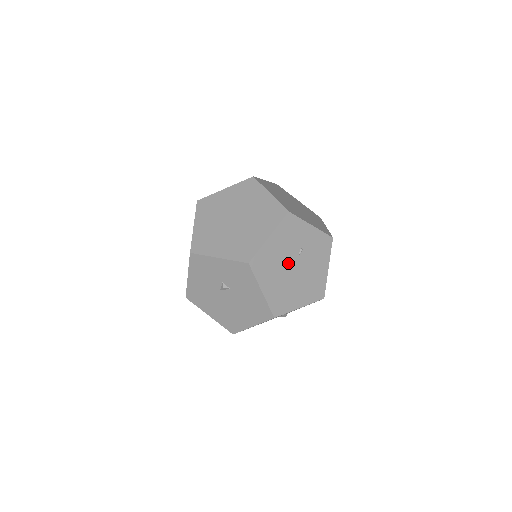
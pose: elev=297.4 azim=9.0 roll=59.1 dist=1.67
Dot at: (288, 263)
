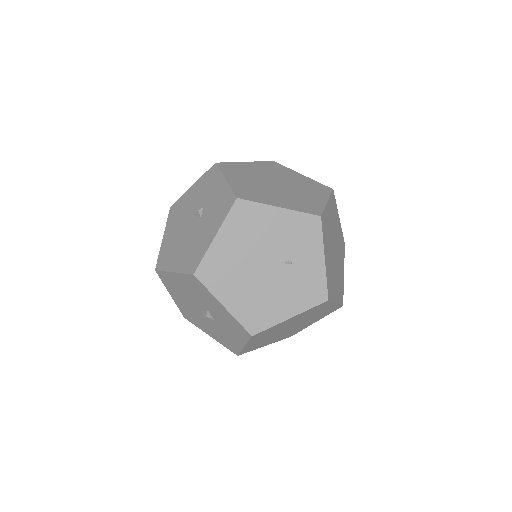
Dot at: (265, 253)
